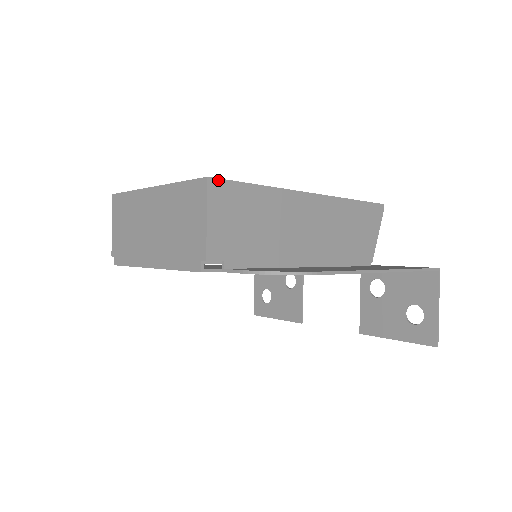
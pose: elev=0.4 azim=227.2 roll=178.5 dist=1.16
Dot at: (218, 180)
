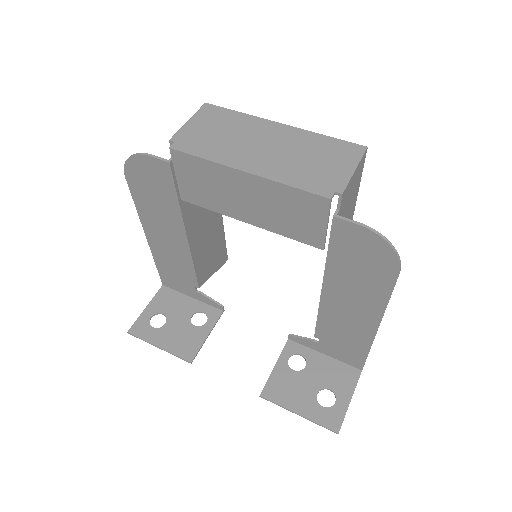
Dot at: (365, 157)
